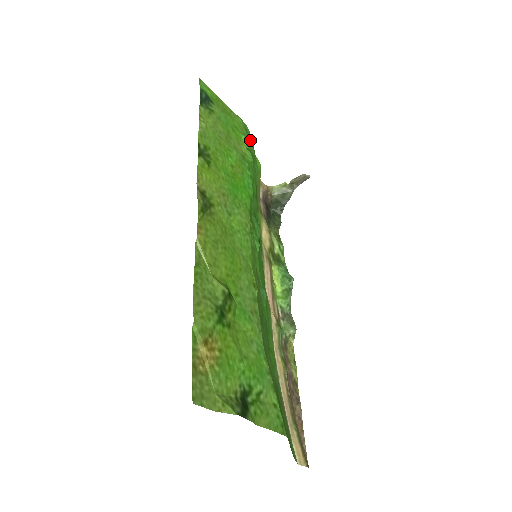
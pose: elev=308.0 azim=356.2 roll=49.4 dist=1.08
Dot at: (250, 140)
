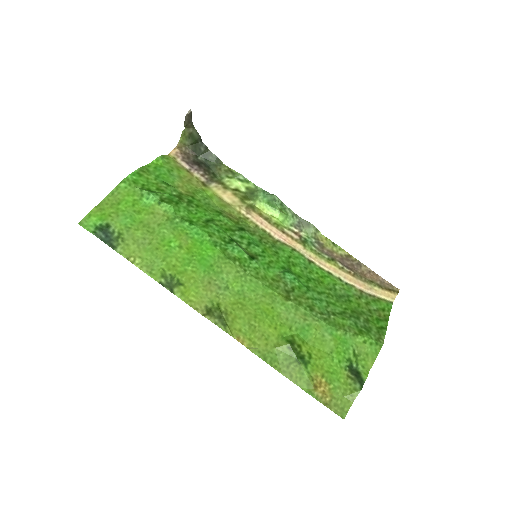
Dot at: (141, 177)
